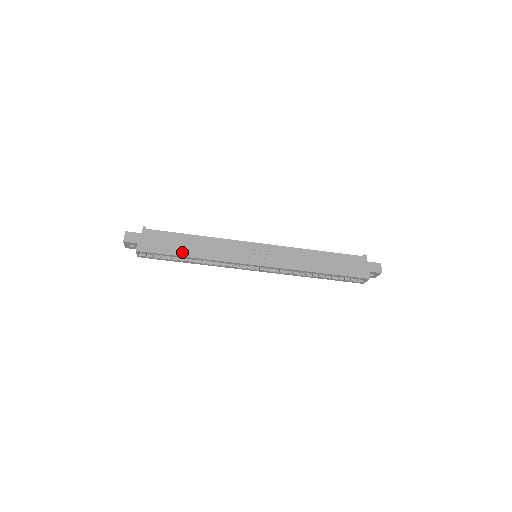
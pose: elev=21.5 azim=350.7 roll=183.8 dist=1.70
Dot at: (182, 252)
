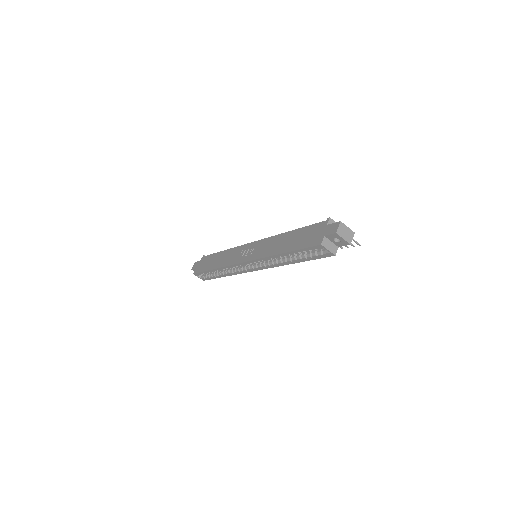
Dot at: (211, 267)
